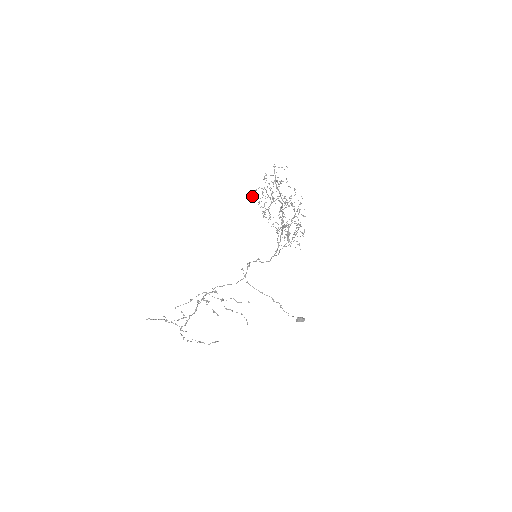
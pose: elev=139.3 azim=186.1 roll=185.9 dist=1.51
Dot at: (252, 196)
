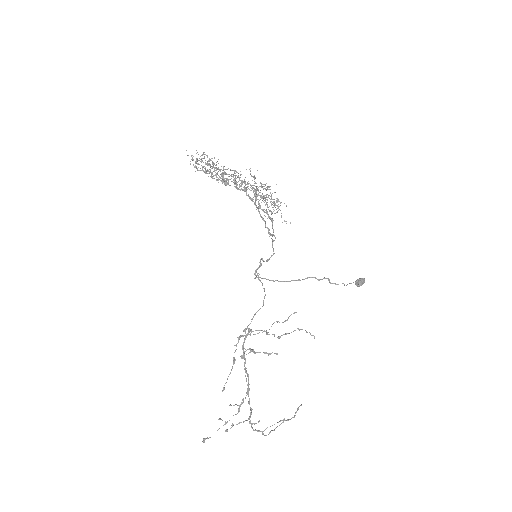
Dot at: (197, 170)
